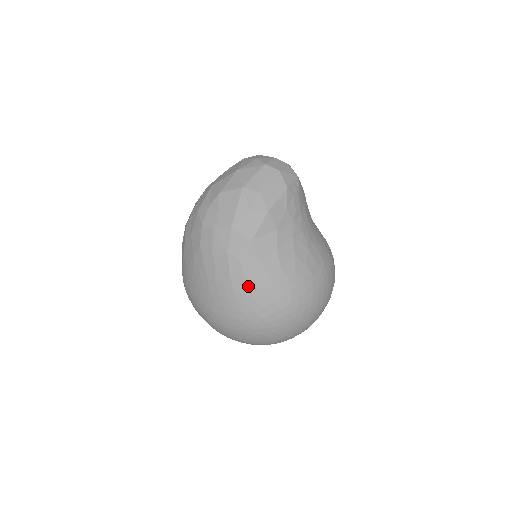
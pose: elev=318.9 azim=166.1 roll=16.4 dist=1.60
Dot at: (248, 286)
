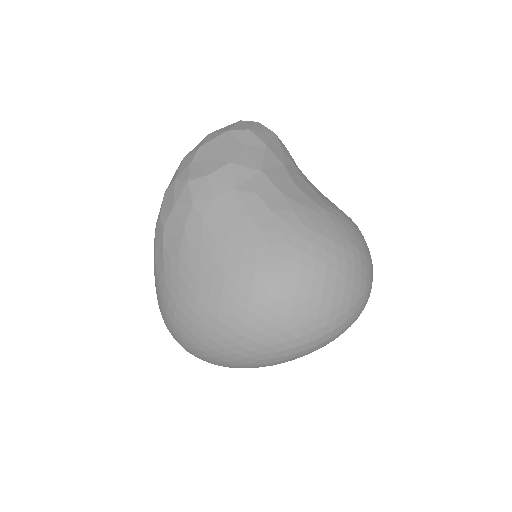
Dot at: (279, 220)
